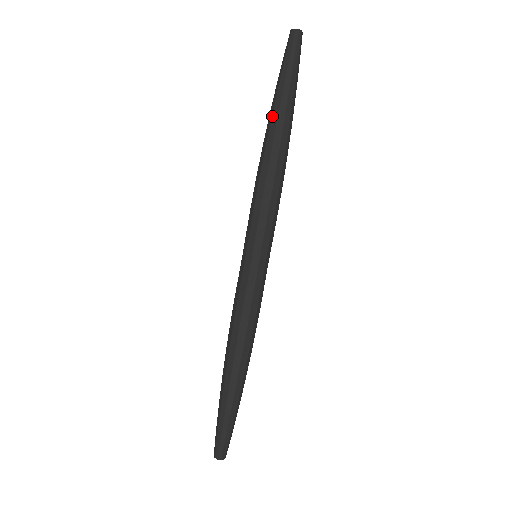
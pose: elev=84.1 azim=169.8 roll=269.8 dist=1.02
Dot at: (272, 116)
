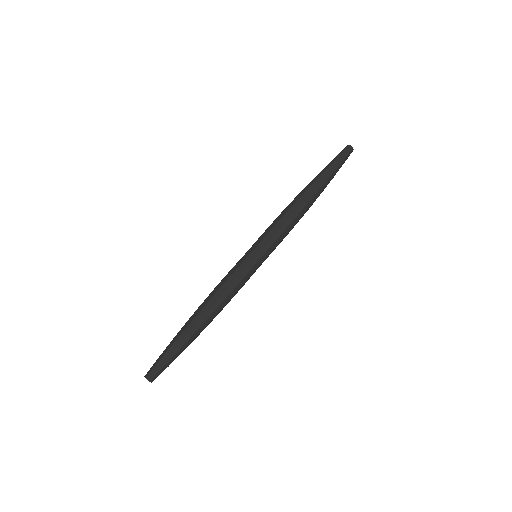
Dot at: (318, 184)
